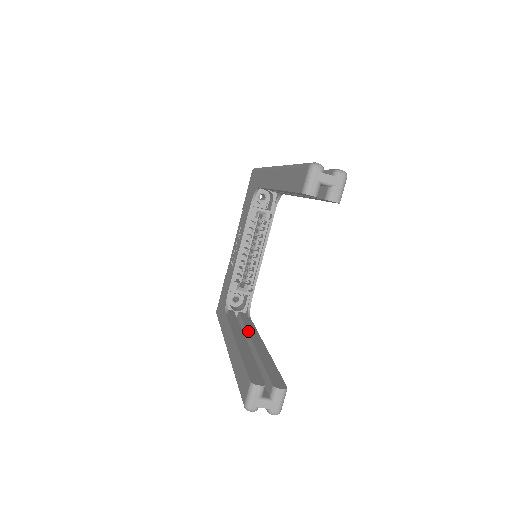
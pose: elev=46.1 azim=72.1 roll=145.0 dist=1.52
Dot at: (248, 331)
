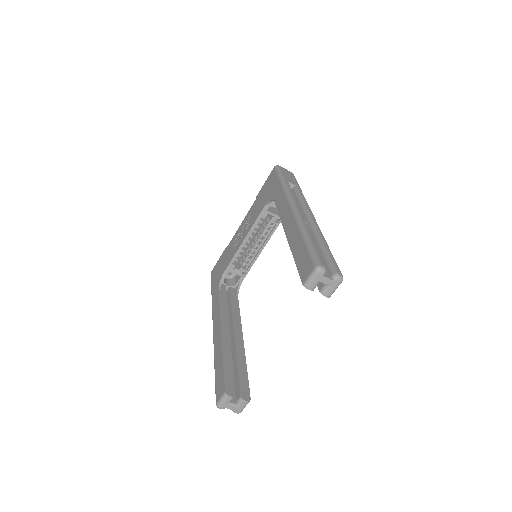
Dot at: (233, 319)
